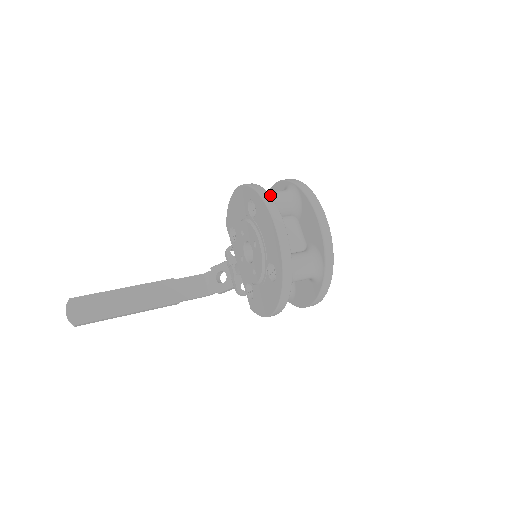
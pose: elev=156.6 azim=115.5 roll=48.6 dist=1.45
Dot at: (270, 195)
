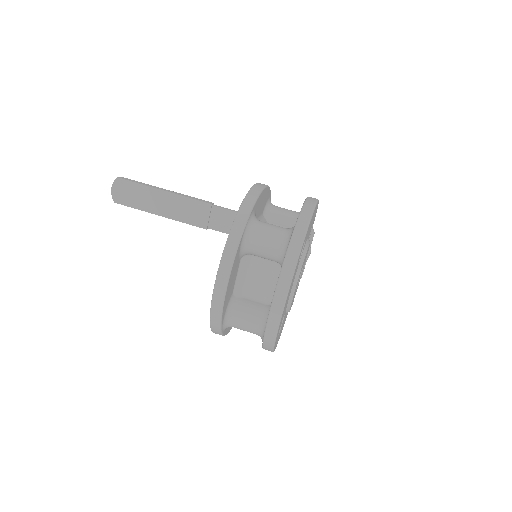
Dot at: (254, 234)
